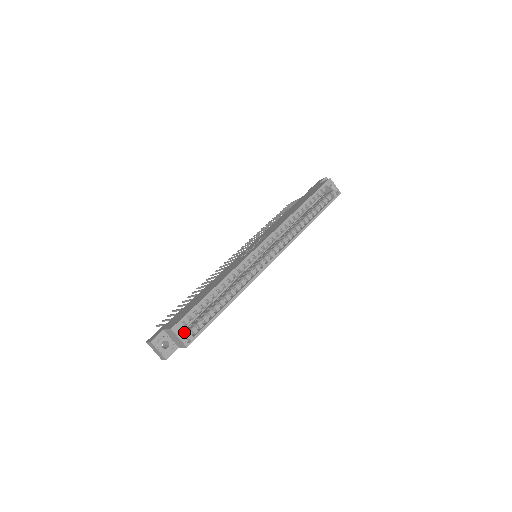
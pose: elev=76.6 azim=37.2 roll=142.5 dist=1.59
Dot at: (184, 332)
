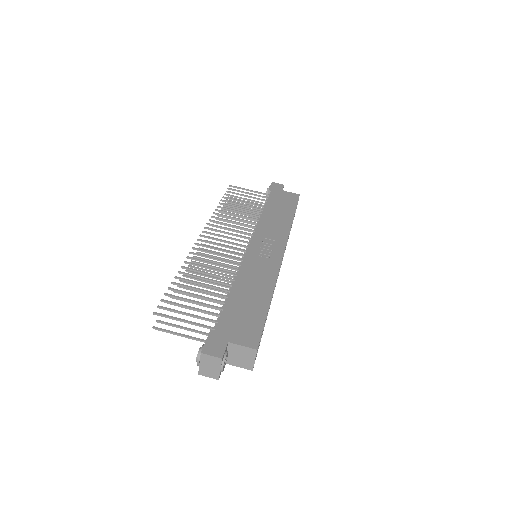
Dot at: occluded
